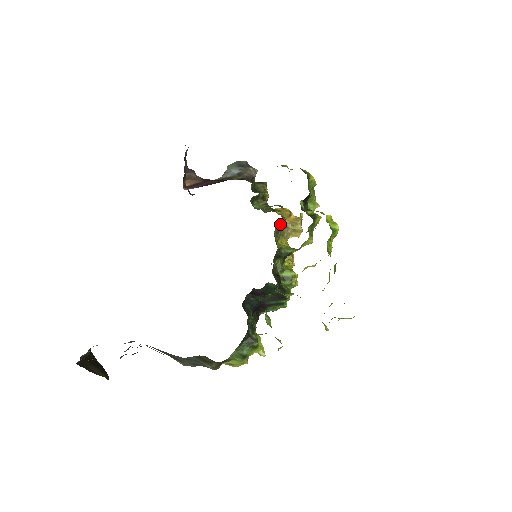
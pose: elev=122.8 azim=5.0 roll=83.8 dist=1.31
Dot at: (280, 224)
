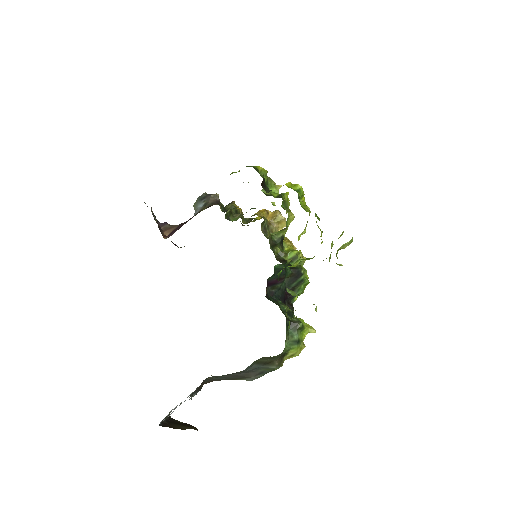
Dot at: (262, 223)
